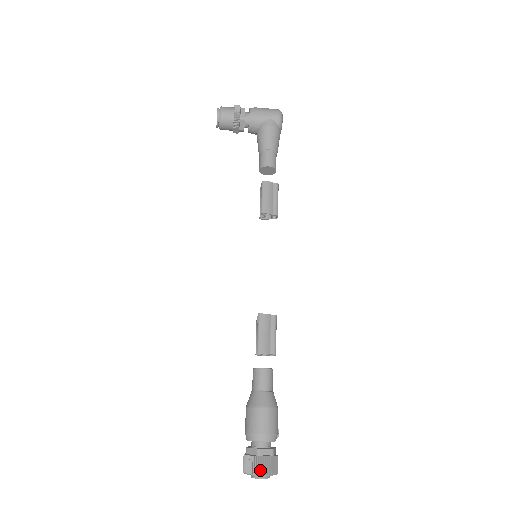
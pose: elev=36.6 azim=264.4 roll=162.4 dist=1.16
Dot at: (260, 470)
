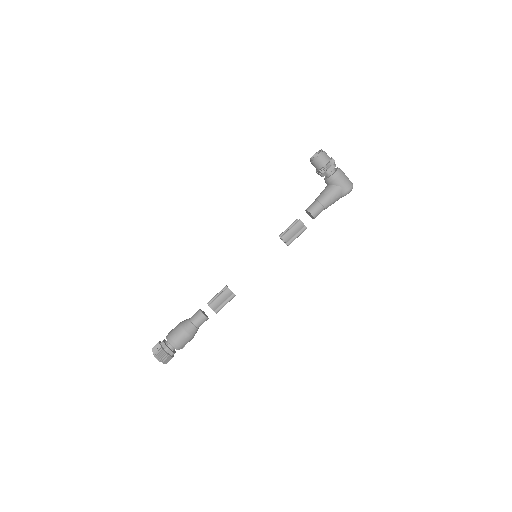
Dot at: (160, 357)
